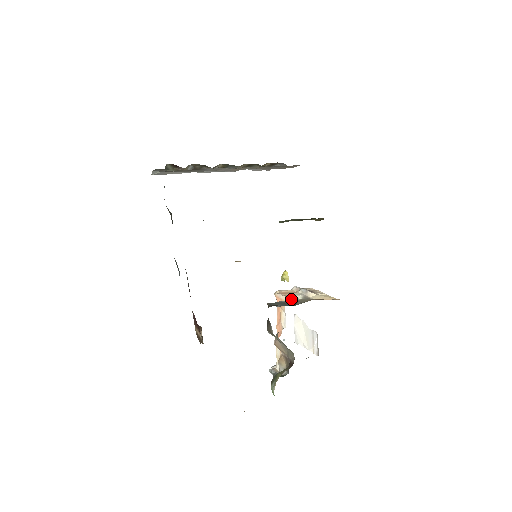
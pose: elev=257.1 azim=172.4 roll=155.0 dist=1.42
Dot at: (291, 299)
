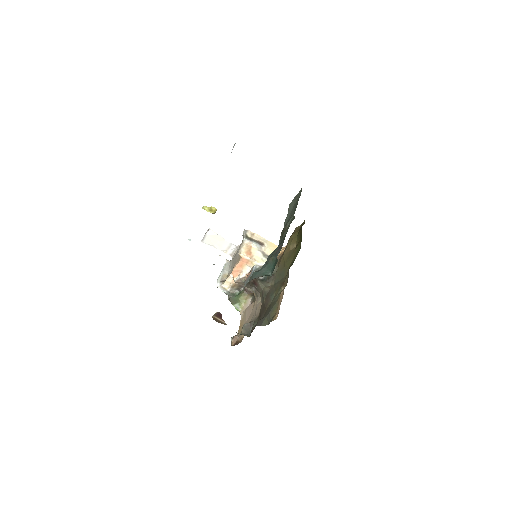
Dot at: (262, 264)
